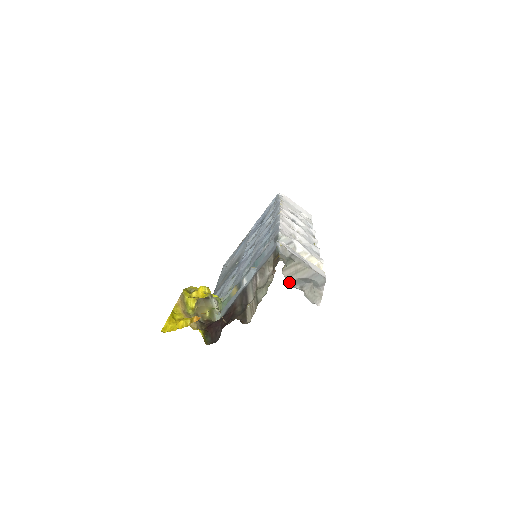
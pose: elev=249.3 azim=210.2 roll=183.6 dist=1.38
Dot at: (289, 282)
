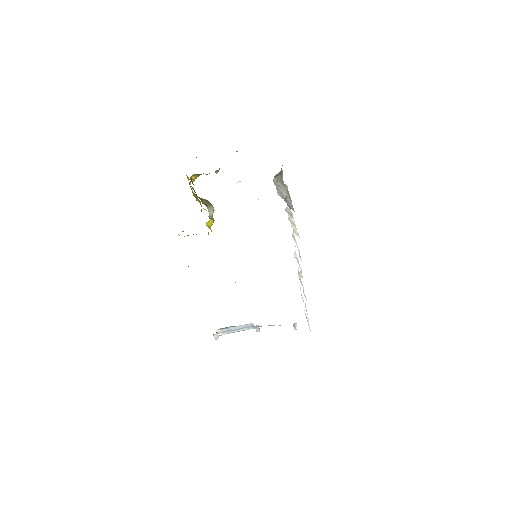
Dot at: (274, 181)
